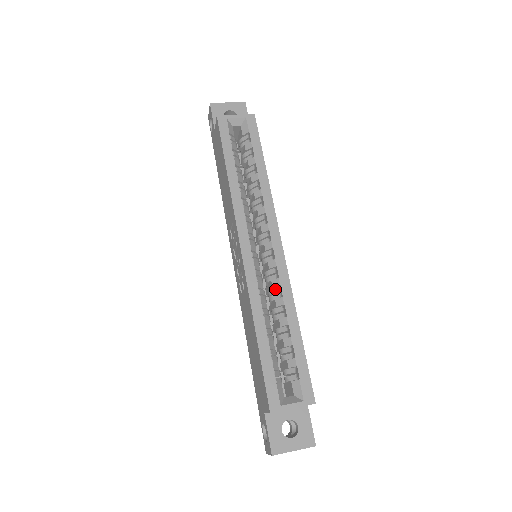
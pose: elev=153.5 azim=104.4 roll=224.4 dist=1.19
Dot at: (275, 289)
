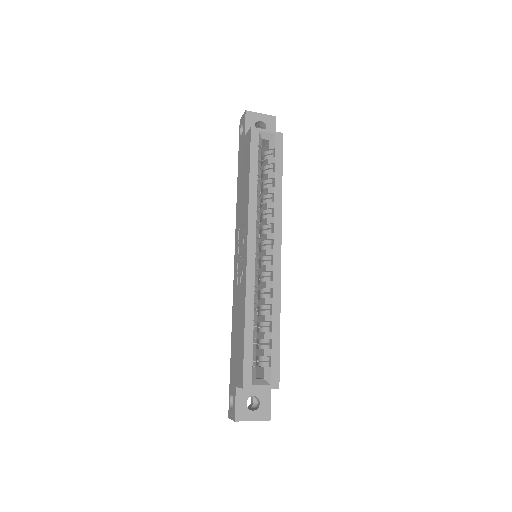
Dot at: (267, 289)
